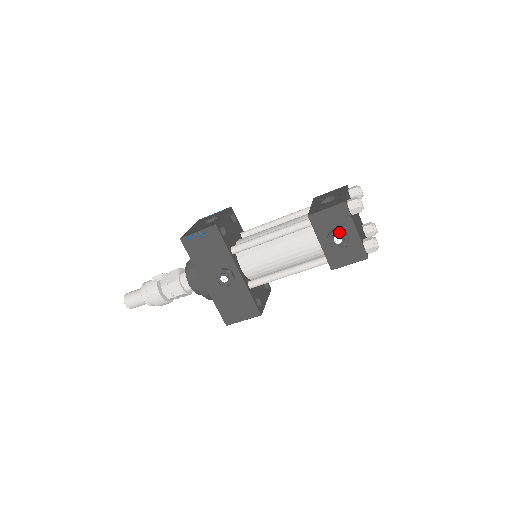
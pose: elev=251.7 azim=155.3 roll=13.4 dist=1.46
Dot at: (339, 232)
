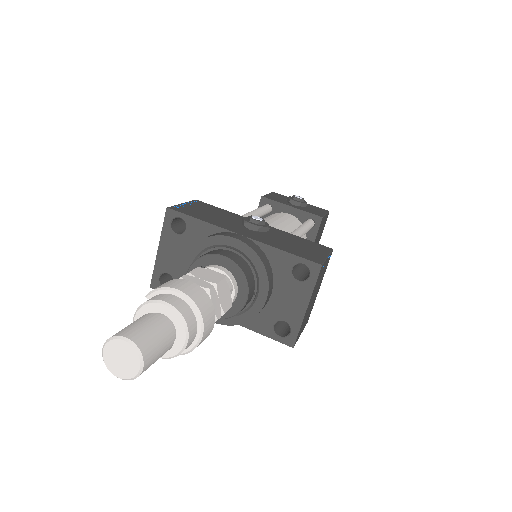
Dot at: (292, 197)
